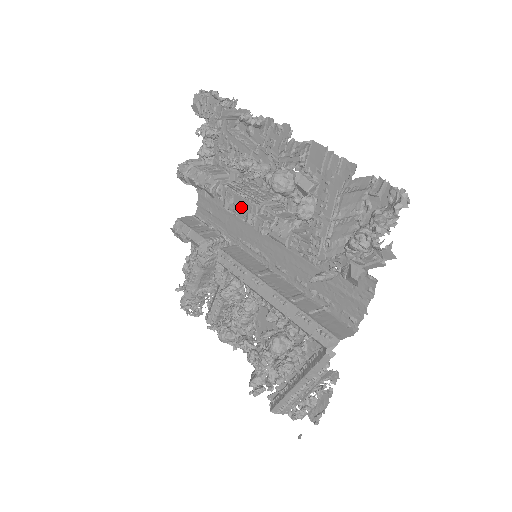
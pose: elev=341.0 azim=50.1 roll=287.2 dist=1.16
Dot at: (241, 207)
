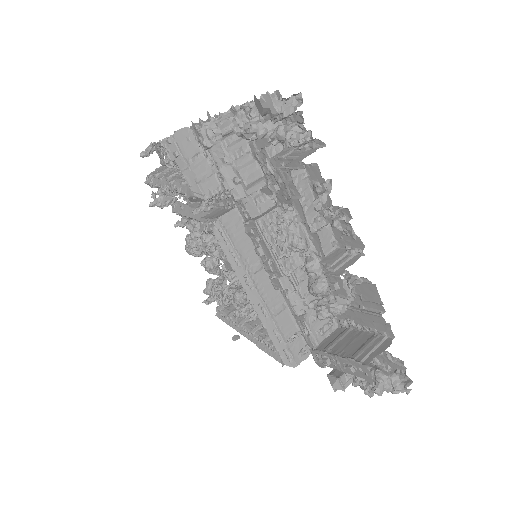
Dot at: (266, 256)
